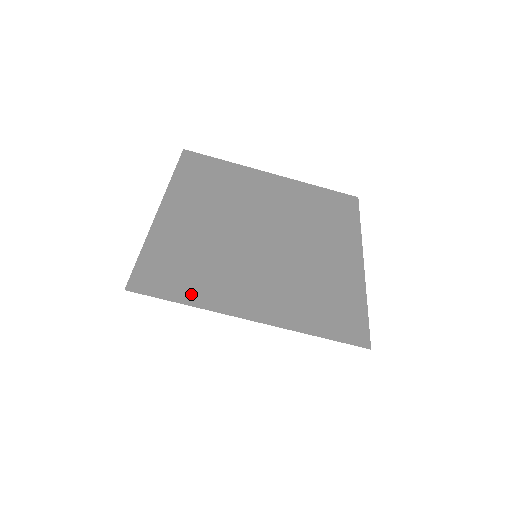
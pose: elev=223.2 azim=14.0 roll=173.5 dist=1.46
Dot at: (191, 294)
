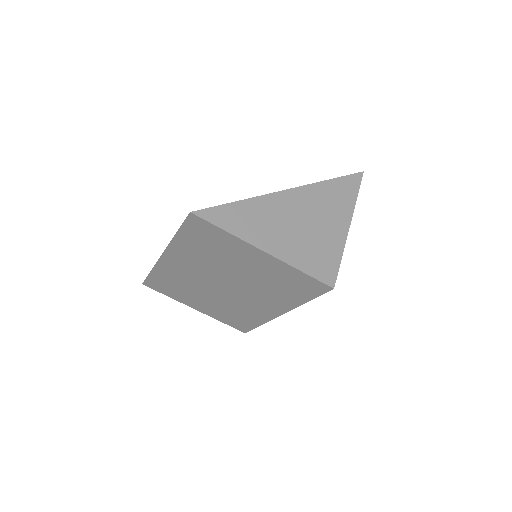
Dot at: occluded
